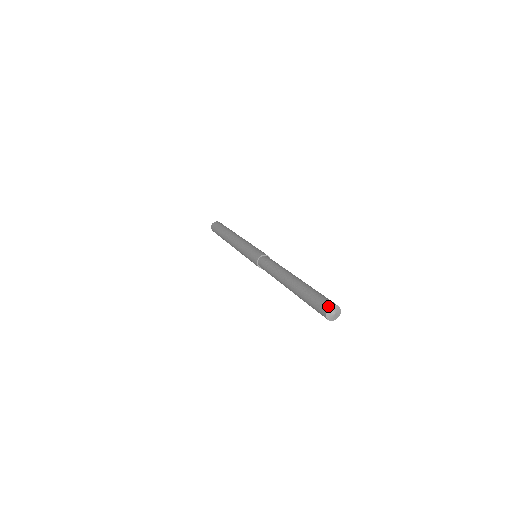
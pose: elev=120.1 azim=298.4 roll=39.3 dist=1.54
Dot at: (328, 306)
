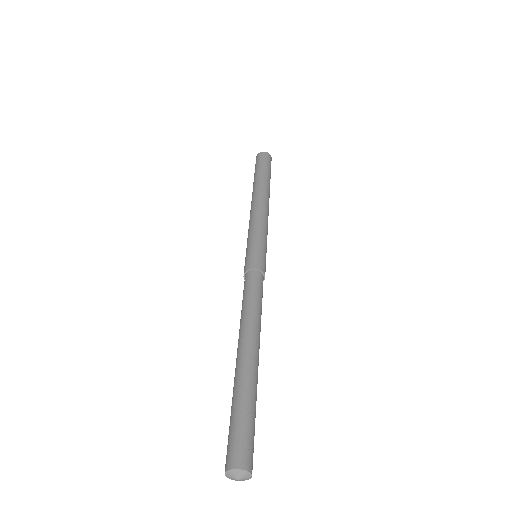
Dot at: (238, 466)
